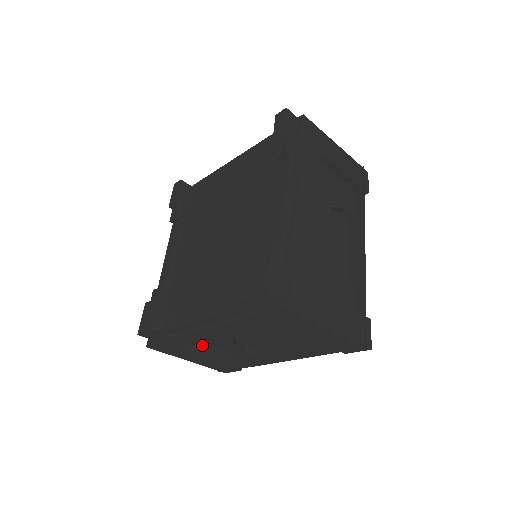
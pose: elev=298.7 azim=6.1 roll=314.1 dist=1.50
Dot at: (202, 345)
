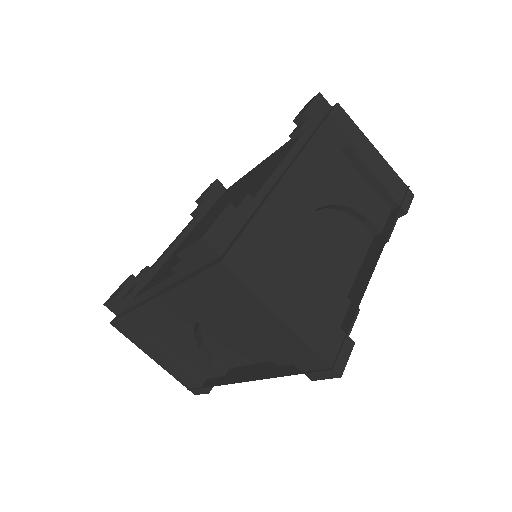
Dot at: (167, 339)
